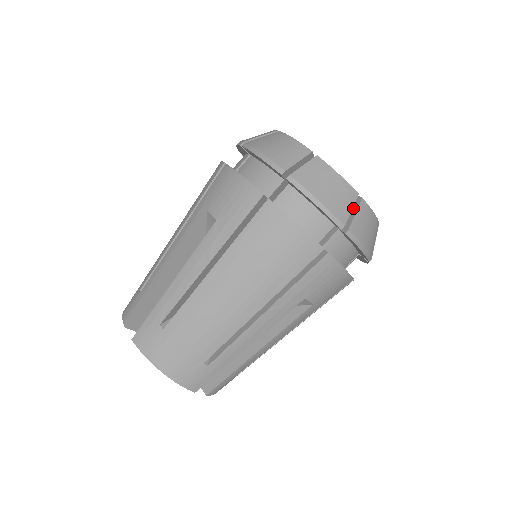
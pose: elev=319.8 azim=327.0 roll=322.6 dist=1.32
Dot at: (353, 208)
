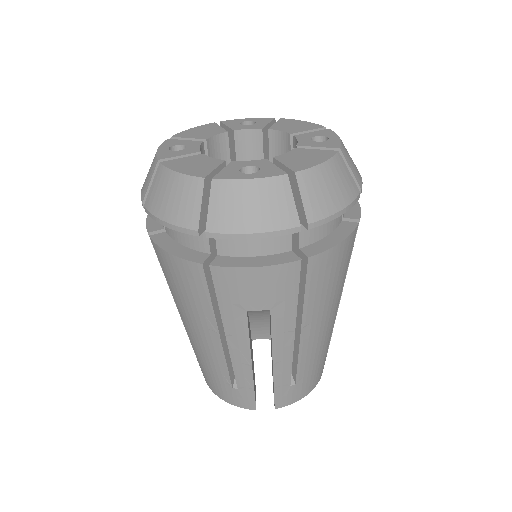
Dot at: (212, 196)
